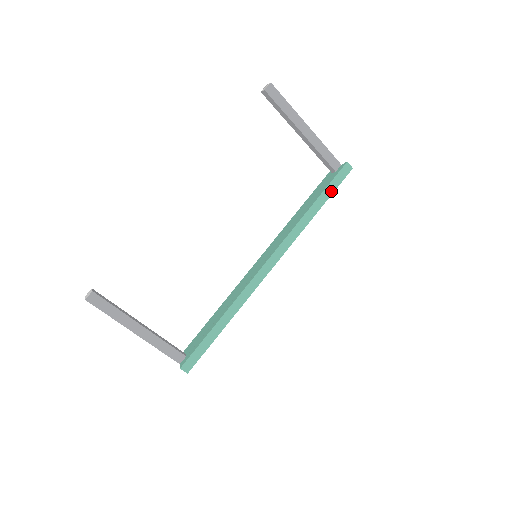
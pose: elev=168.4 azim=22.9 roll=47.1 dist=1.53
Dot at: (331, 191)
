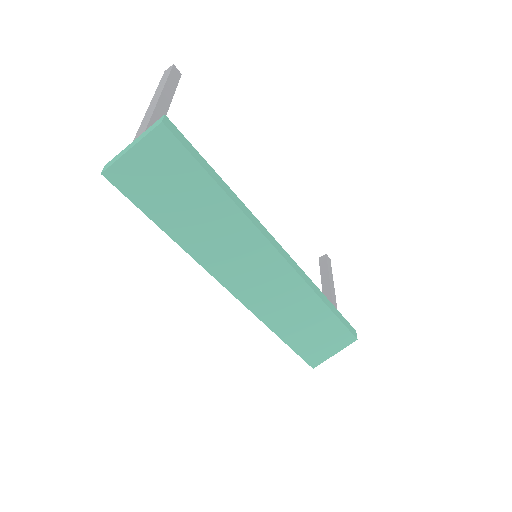
Dot at: (340, 318)
